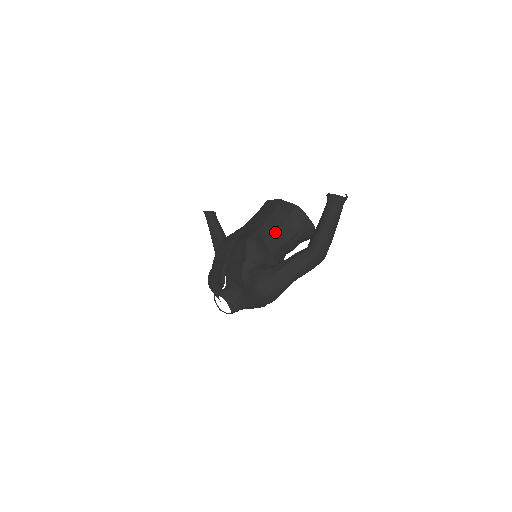
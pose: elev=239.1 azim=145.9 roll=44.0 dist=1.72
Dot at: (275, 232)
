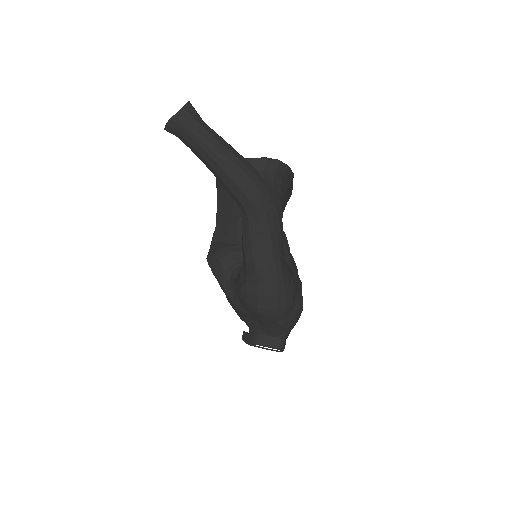
Dot at: (231, 217)
